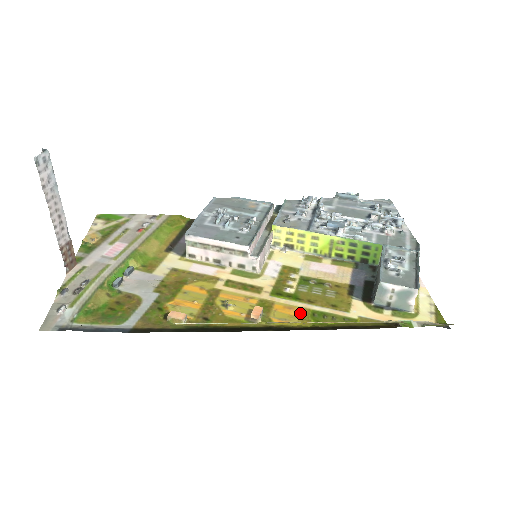
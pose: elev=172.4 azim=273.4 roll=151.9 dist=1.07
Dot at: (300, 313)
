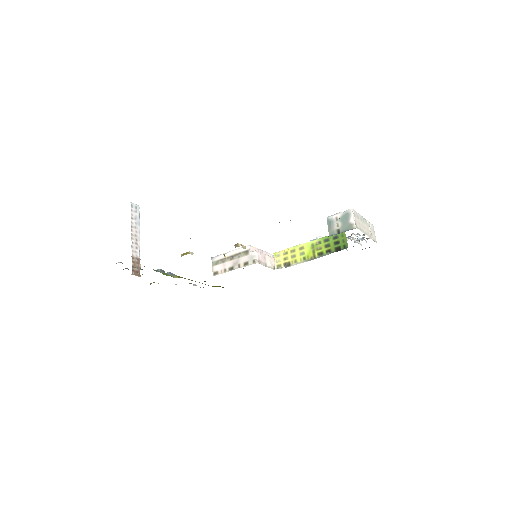
Dot at: occluded
